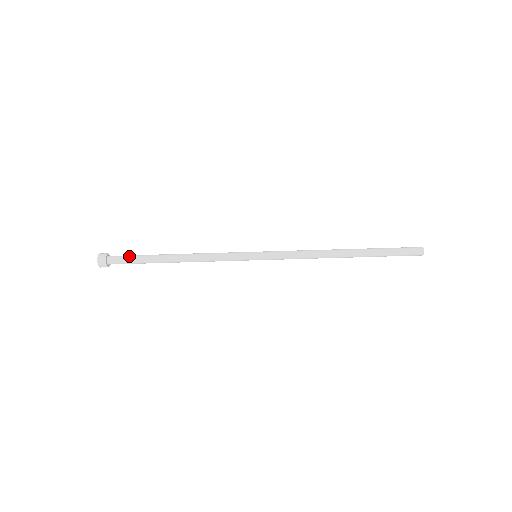
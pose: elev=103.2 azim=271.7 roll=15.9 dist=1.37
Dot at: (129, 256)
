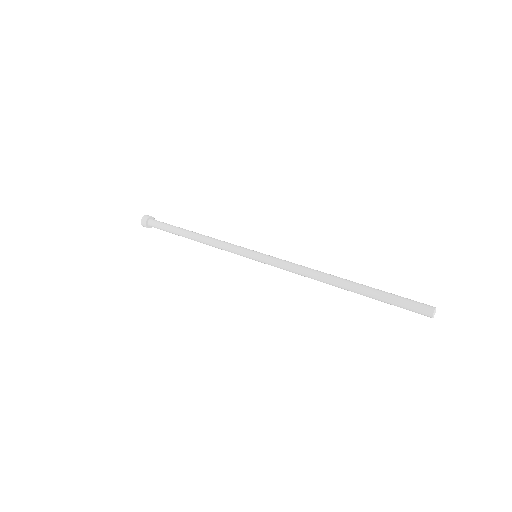
Dot at: occluded
